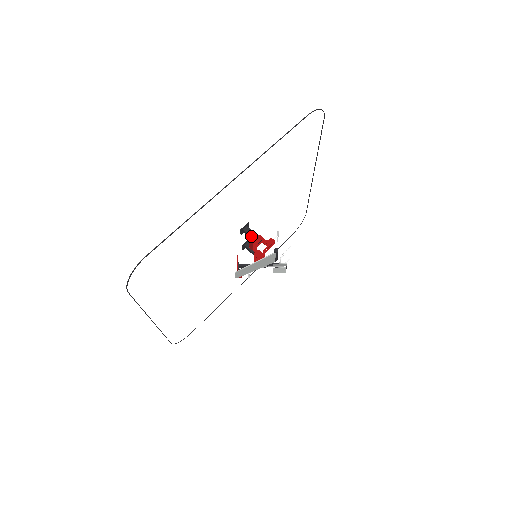
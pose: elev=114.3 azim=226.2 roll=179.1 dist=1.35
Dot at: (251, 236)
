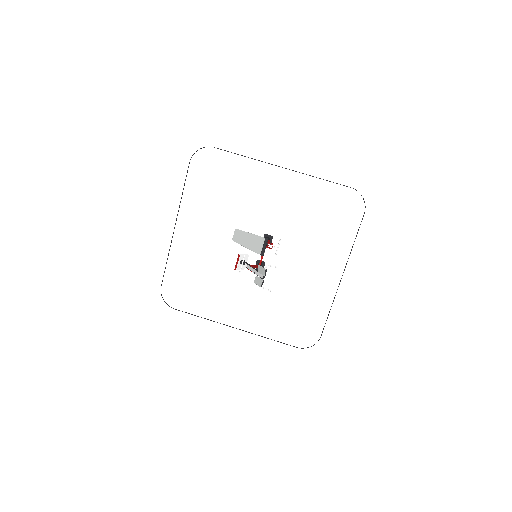
Dot at: occluded
